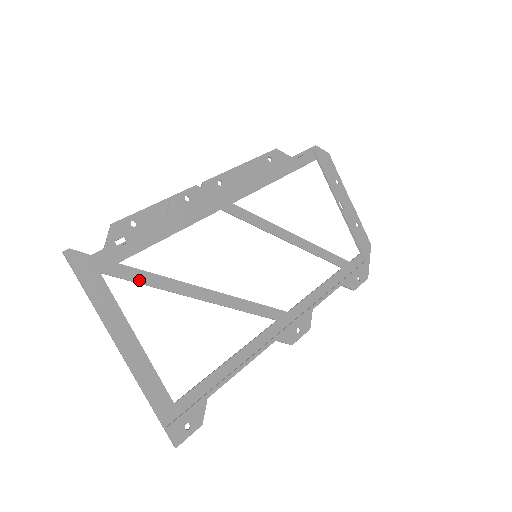
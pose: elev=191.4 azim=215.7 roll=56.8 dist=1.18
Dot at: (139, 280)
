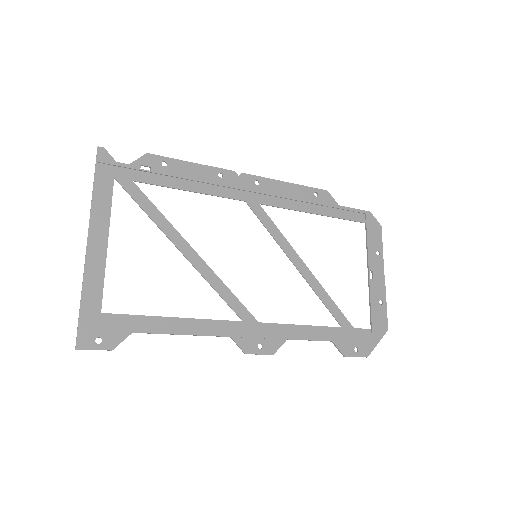
Dot at: (140, 203)
